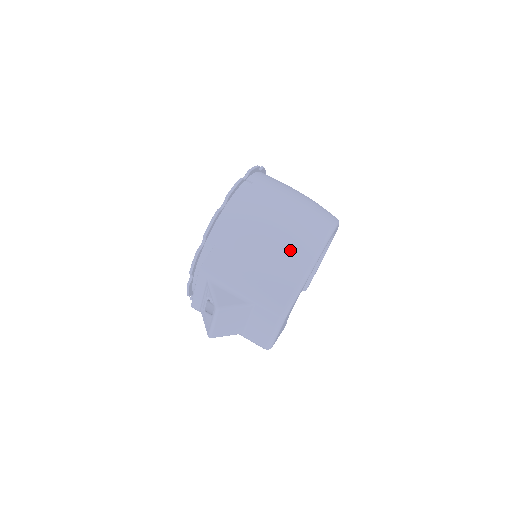
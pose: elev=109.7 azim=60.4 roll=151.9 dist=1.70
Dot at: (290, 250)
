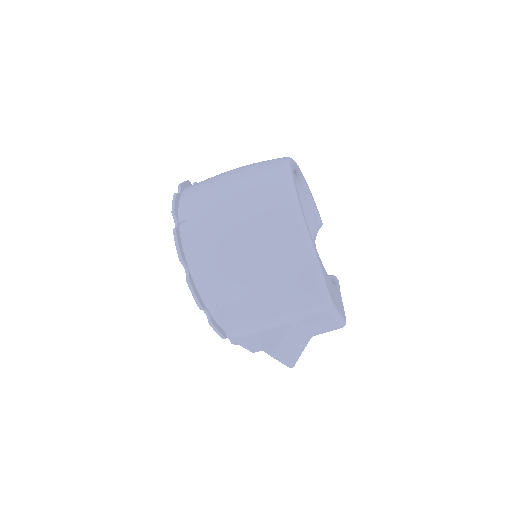
Dot at: (276, 247)
